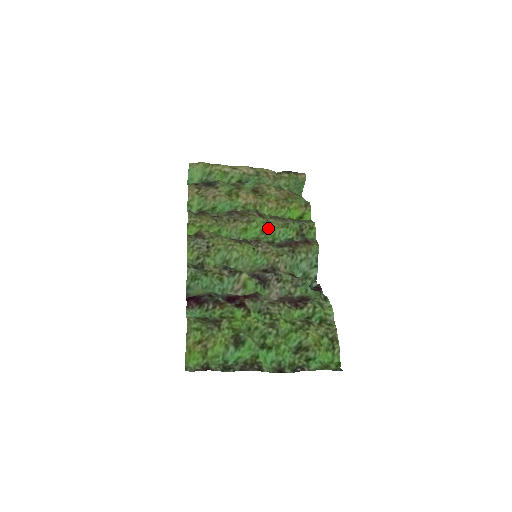
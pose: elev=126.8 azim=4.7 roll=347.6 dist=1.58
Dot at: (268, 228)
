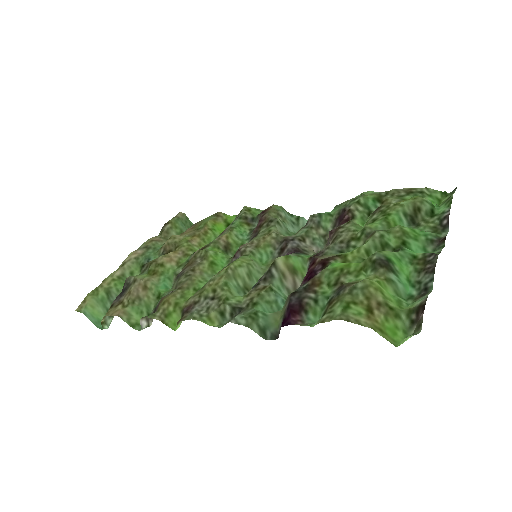
Dot at: (224, 245)
